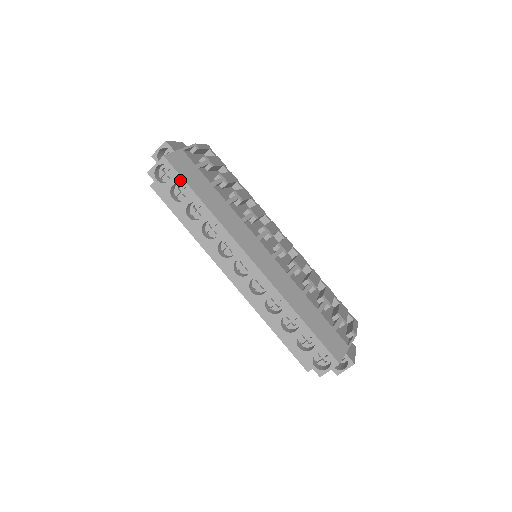
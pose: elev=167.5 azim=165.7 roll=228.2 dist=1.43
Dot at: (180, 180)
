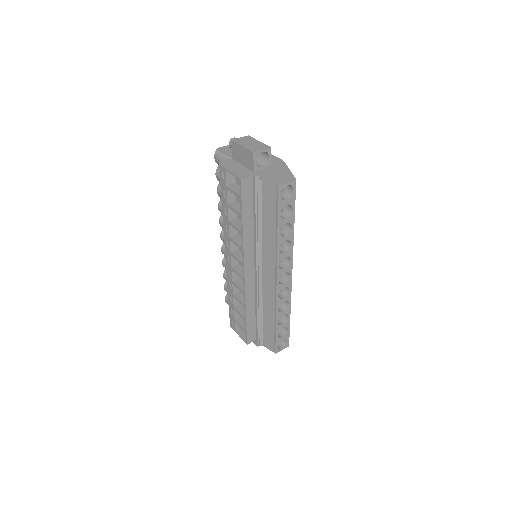
Dot at: (293, 203)
